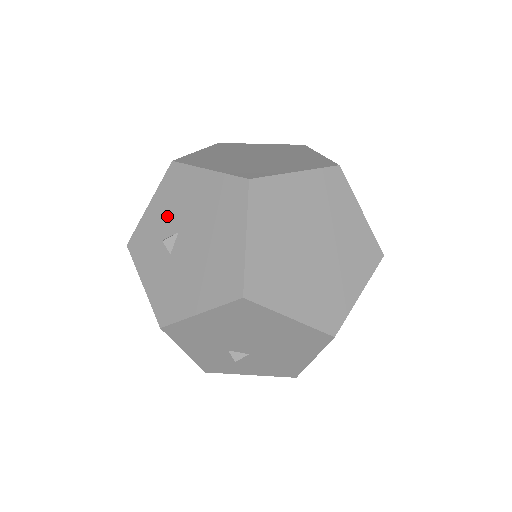
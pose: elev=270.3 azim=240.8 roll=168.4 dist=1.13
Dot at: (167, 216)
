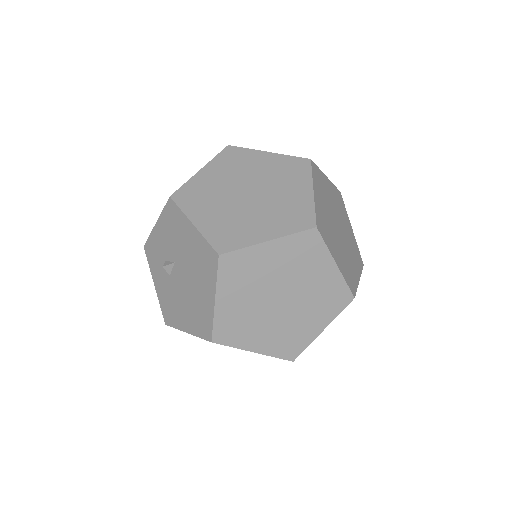
Dot at: (167, 243)
